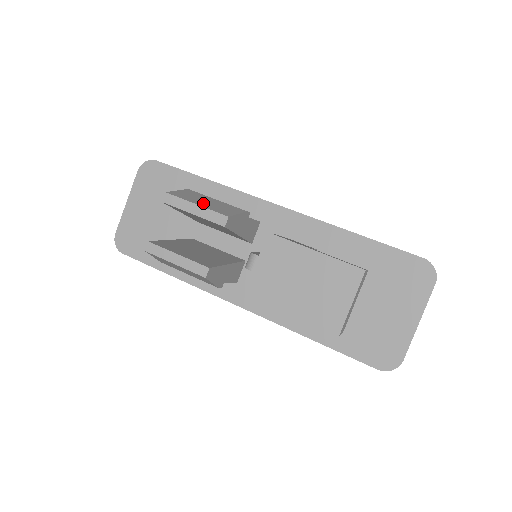
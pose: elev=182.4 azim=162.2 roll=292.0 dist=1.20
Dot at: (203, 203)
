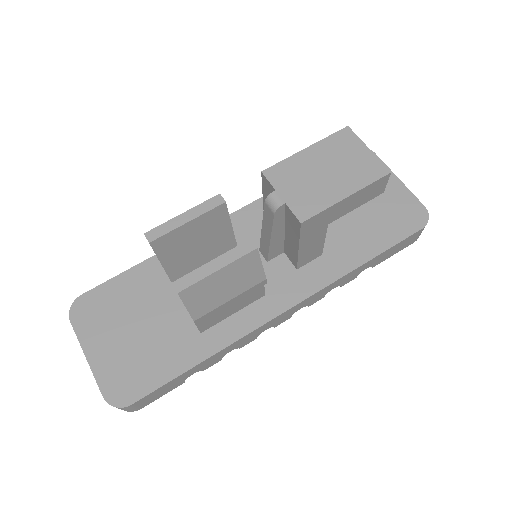
Dot at: occluded
